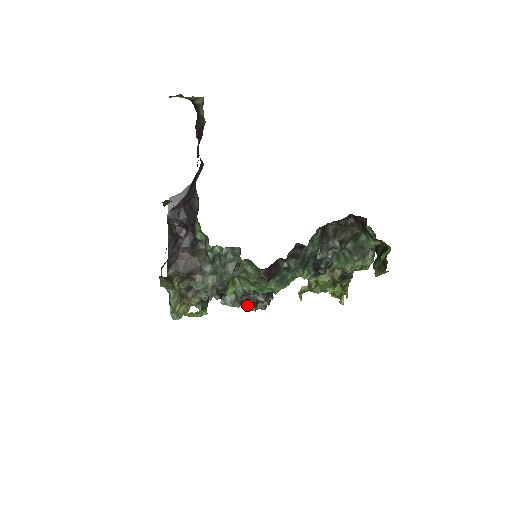
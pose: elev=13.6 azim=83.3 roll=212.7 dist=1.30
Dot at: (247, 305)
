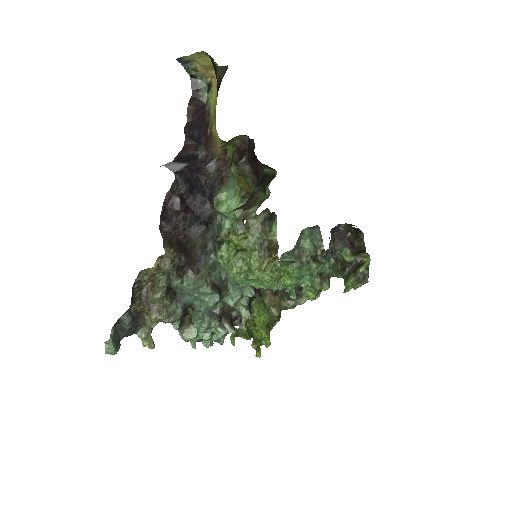
Dot at: (224, 327)
